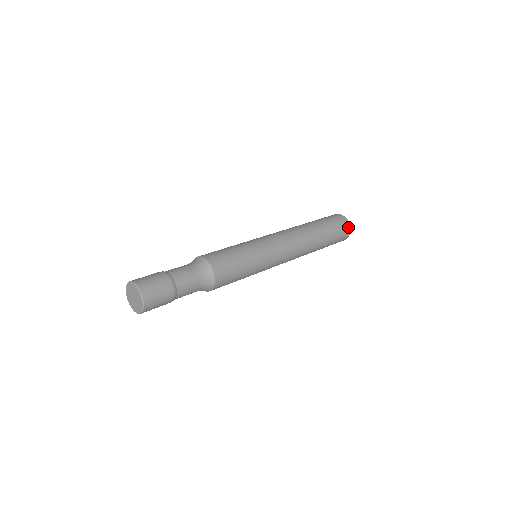
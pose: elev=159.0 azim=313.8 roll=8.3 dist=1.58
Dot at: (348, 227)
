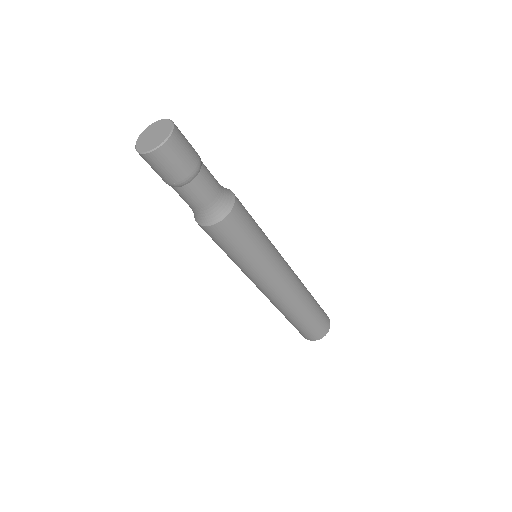
Dot at: occluded
